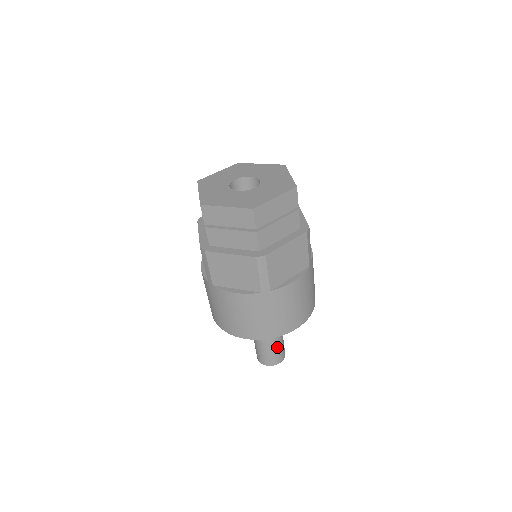
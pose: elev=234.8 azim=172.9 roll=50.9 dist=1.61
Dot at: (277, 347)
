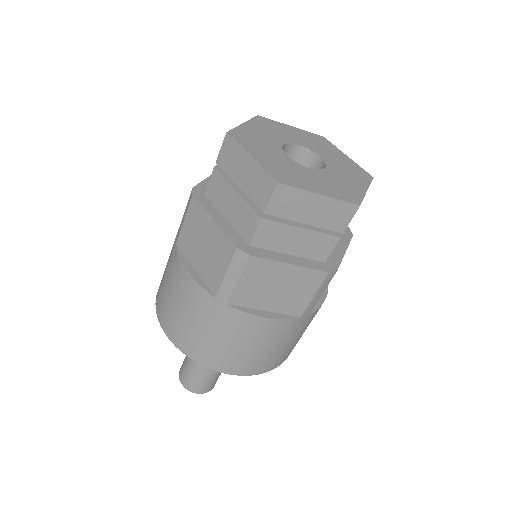
Dot at: occluded
